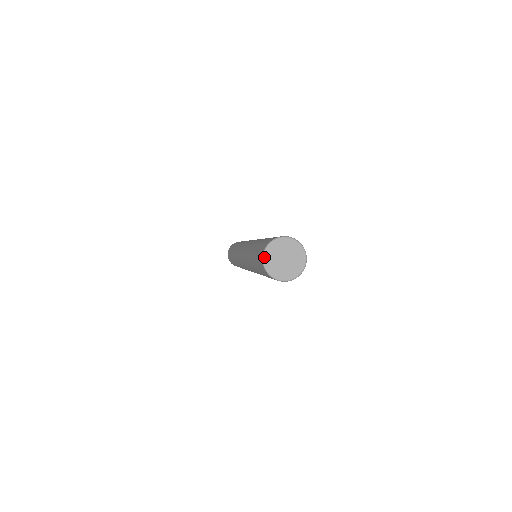
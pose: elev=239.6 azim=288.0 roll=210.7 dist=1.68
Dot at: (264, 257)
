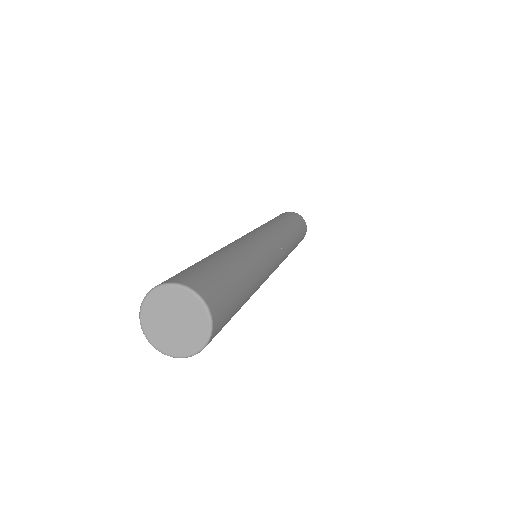
Dot at: (143, 330)
